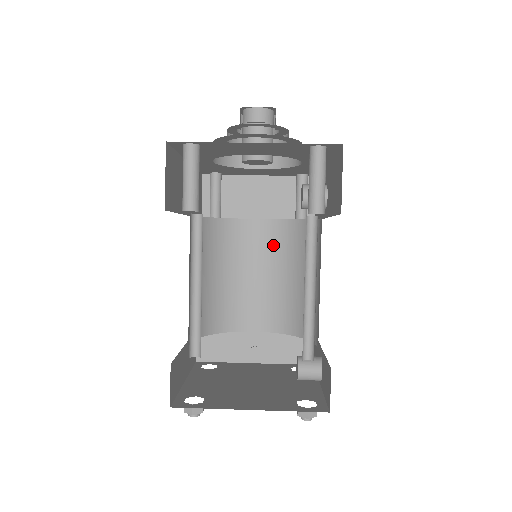
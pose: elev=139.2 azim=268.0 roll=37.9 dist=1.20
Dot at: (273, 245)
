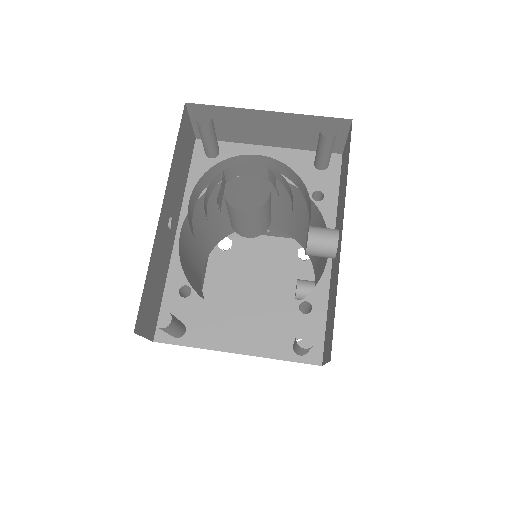
Dot at: (283, 194)
